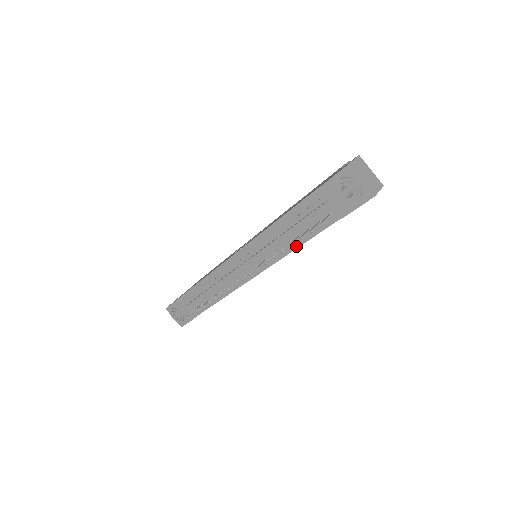
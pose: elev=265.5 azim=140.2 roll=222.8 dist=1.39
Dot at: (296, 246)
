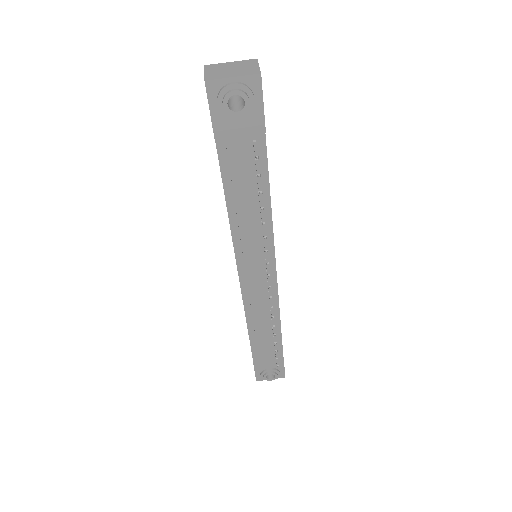
Dot at: (268, 205)
